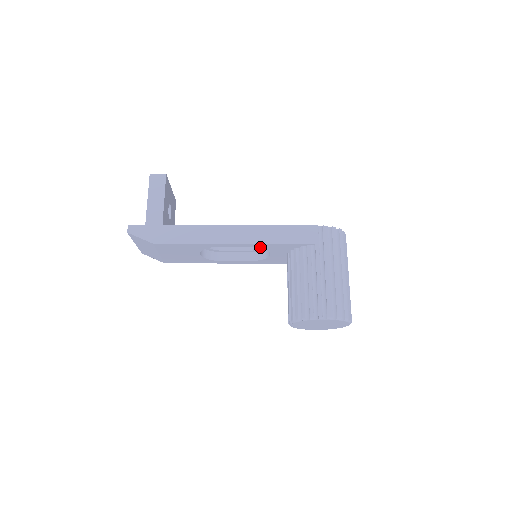
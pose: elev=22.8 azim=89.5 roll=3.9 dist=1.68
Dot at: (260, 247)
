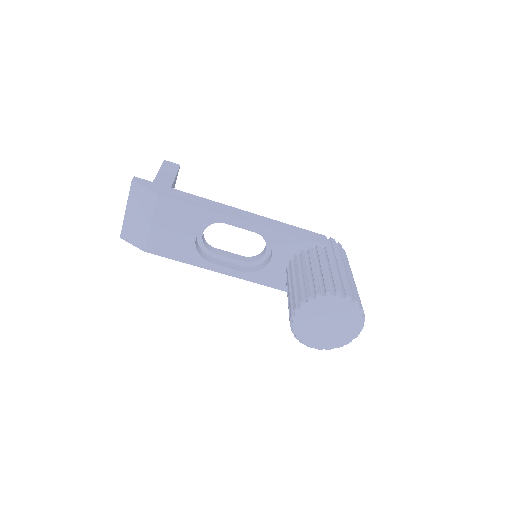
Dot at: (267, 238)
